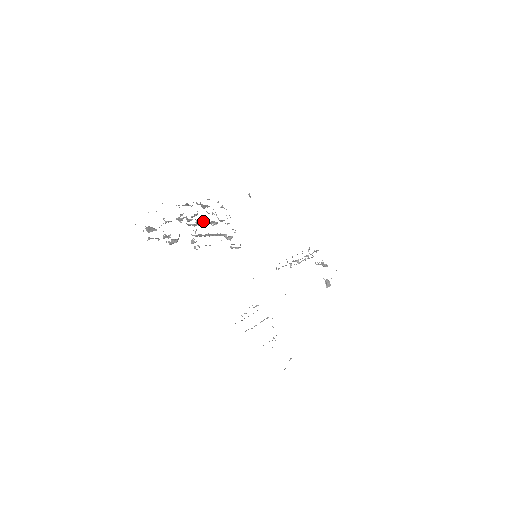
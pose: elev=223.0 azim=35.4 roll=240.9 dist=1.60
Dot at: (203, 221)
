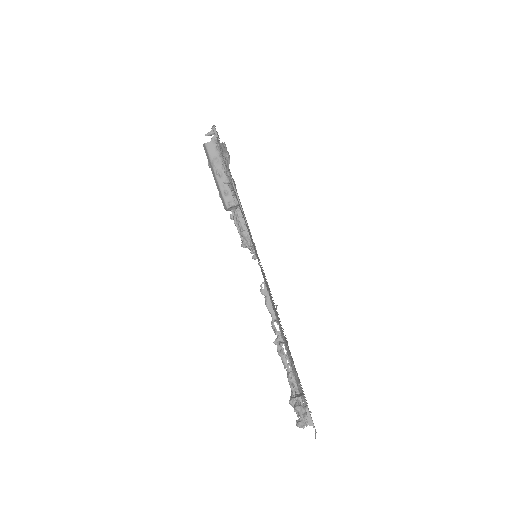
Dot at: occluded
